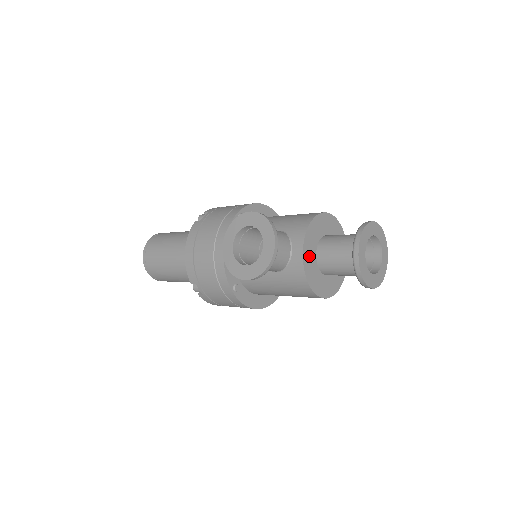
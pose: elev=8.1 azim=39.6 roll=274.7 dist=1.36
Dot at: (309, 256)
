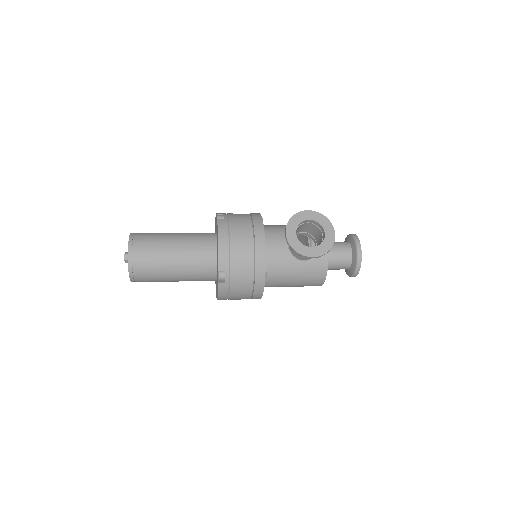
Dot at: occluded
